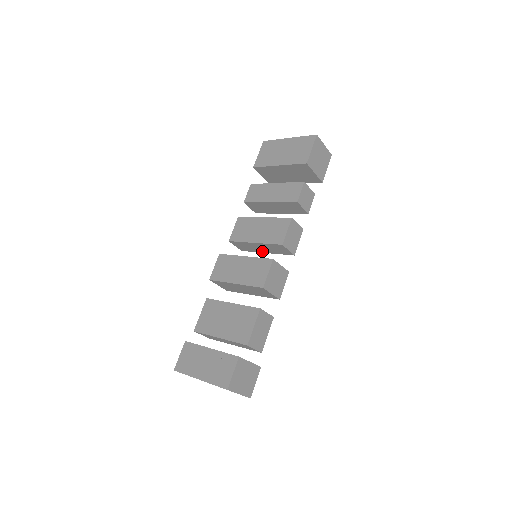
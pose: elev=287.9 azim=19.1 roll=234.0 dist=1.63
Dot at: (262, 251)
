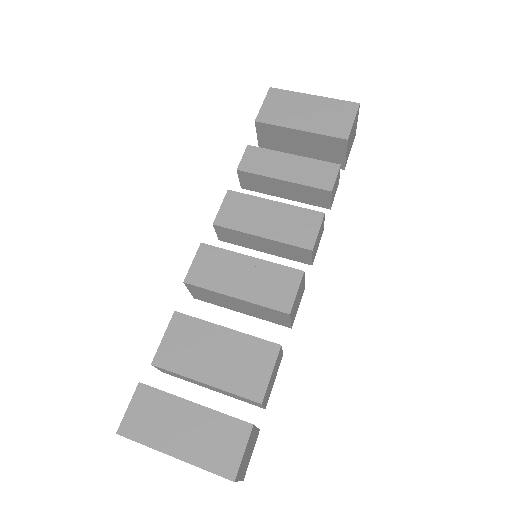
Dot at: (259, 248)
